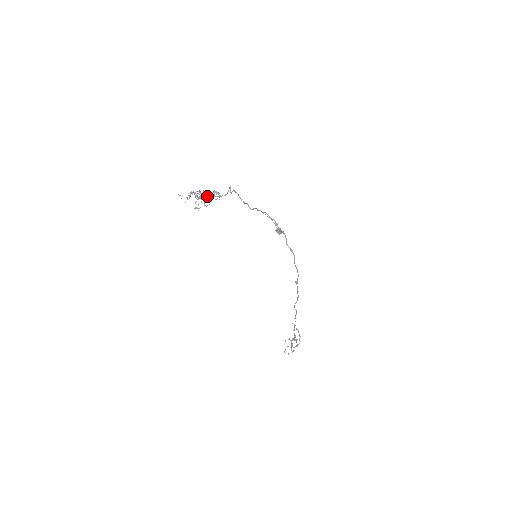
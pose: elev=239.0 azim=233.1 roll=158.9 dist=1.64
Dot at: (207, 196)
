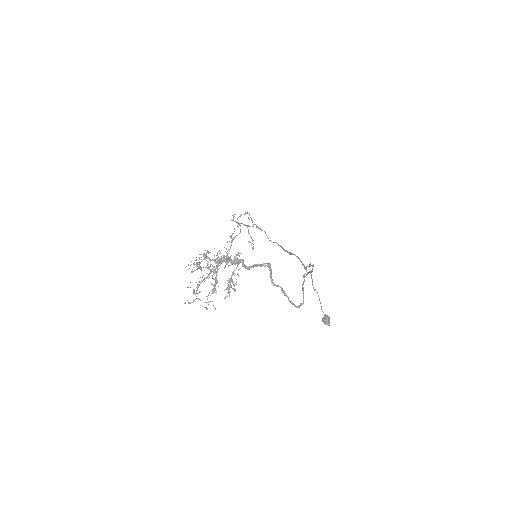
Dot at: (218, 257)
